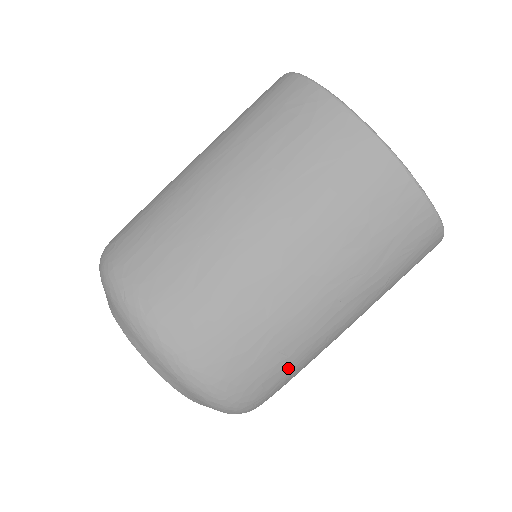
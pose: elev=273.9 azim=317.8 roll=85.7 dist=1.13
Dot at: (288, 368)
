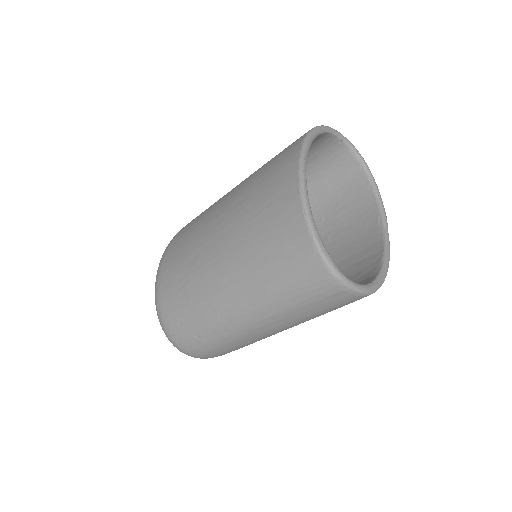
Dot at: (193, 319)
